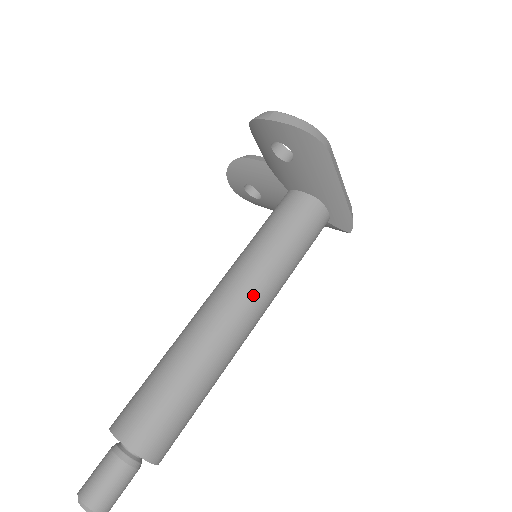
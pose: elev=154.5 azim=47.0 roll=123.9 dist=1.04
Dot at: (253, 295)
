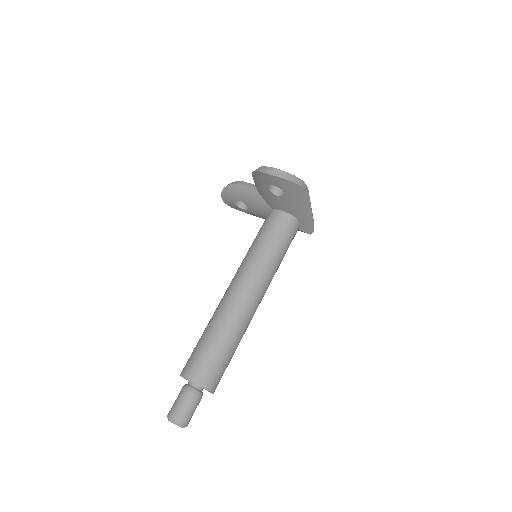
Dot at: (261, 284)
